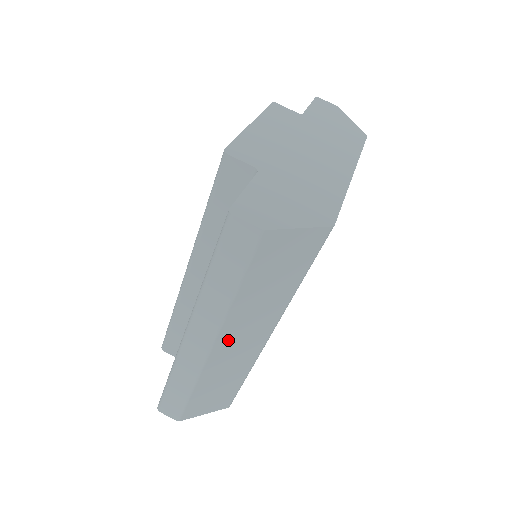
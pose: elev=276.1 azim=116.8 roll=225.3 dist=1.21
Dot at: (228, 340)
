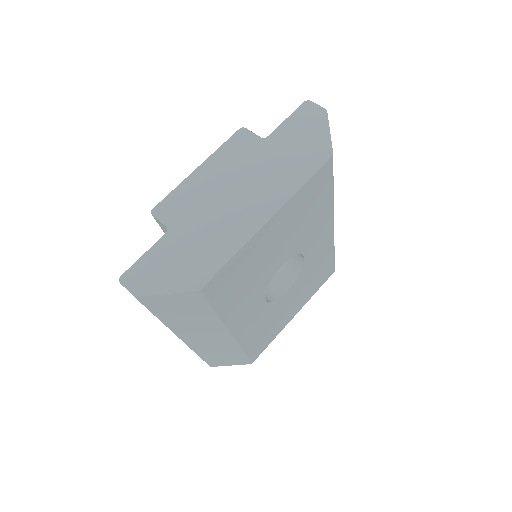
Dot at: (191, 337)
